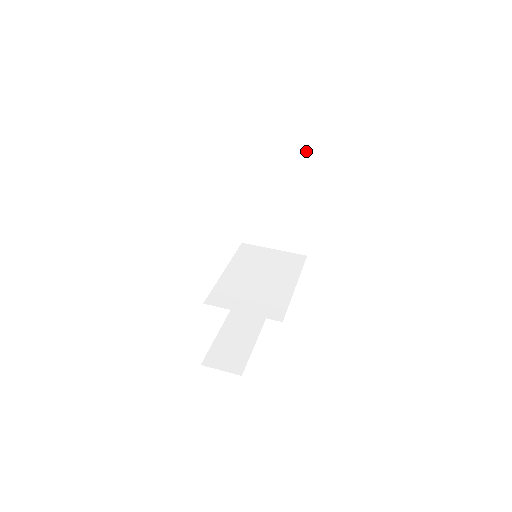
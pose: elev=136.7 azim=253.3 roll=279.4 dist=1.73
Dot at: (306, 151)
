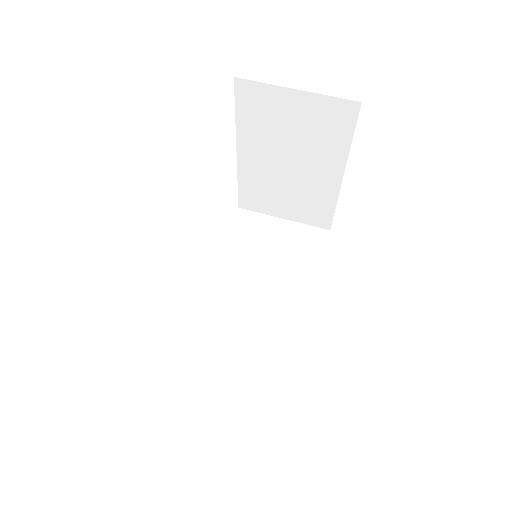
Dot at: (335, 99)
